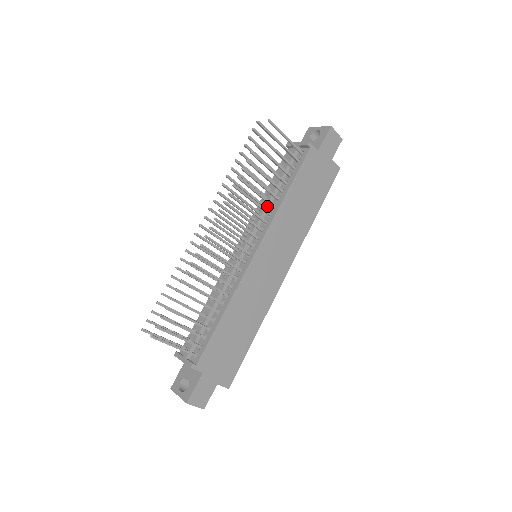
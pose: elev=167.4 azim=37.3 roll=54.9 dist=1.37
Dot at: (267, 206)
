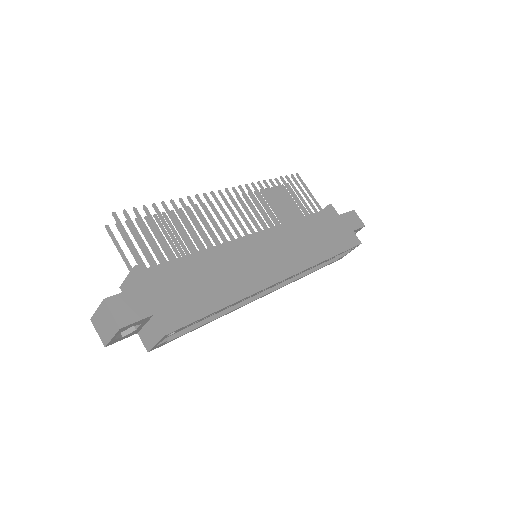
Dot at: occluded
